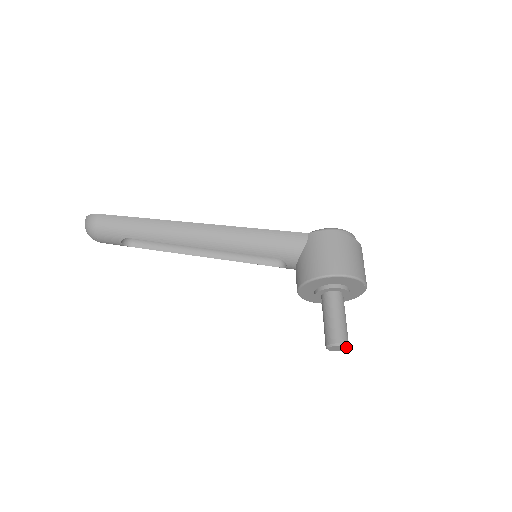
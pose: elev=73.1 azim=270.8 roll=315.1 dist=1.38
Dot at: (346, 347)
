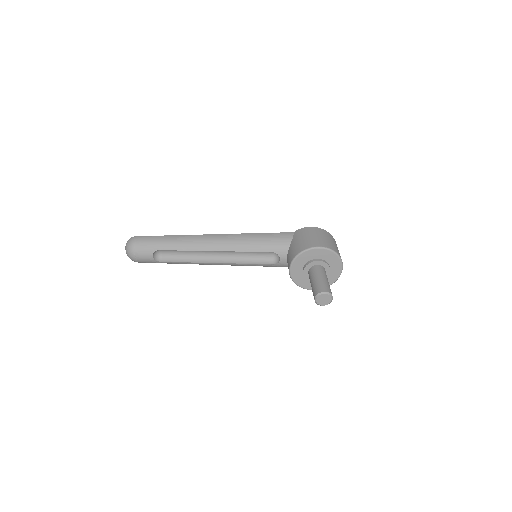
Dot at: (330, 297)
